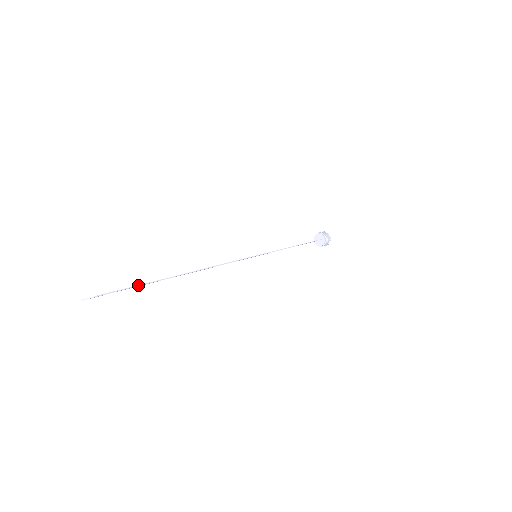
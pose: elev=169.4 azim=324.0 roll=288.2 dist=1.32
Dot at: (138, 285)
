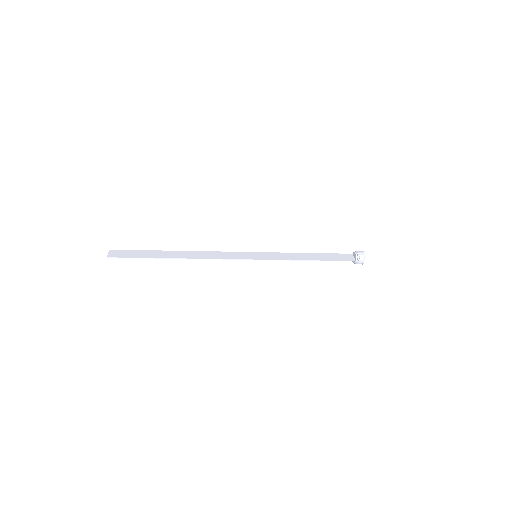
Dot at: occluded
